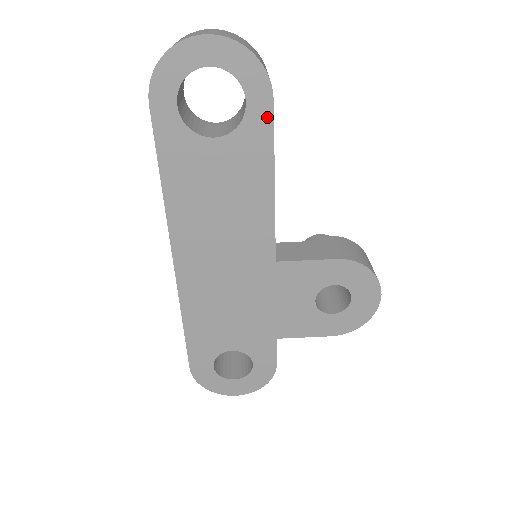
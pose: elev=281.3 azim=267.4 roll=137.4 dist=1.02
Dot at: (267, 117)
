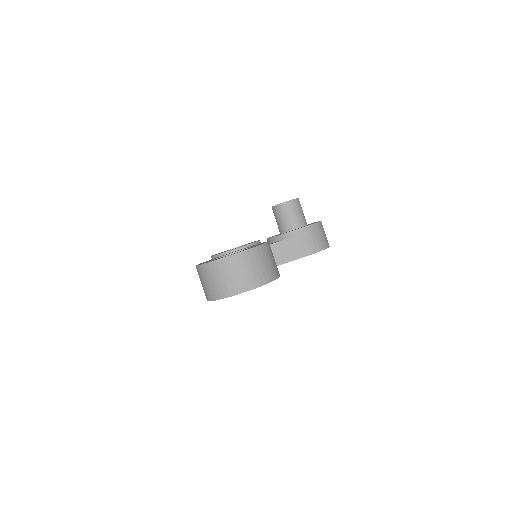
Dot at: occluded
